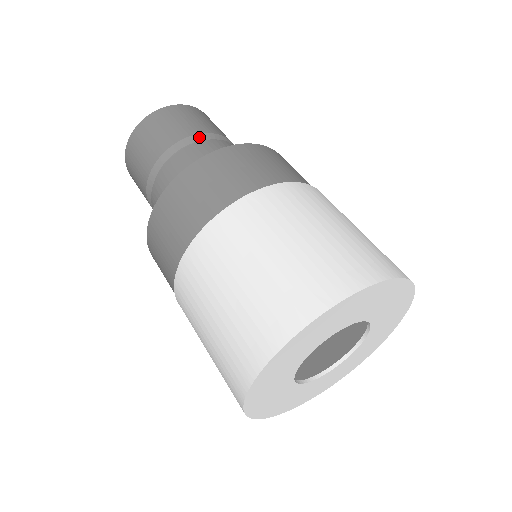
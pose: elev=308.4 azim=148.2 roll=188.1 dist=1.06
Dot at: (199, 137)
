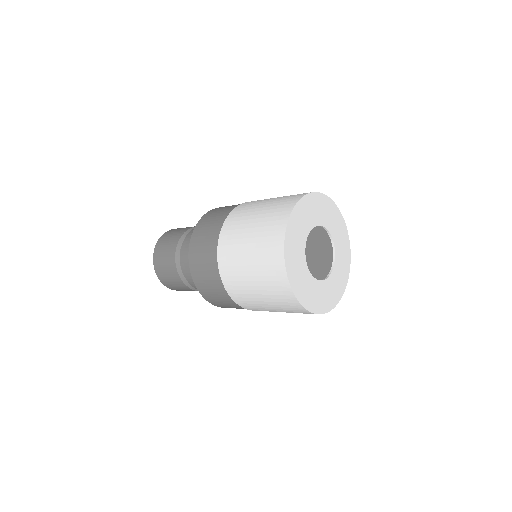
Dot at: occluded
